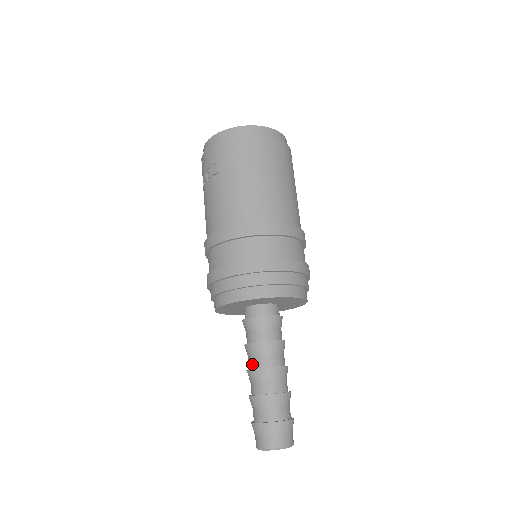
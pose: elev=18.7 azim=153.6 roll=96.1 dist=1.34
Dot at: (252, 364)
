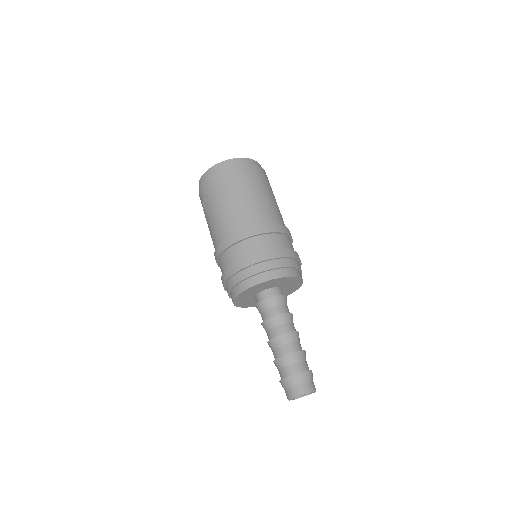
Dot at: (269, 337)
